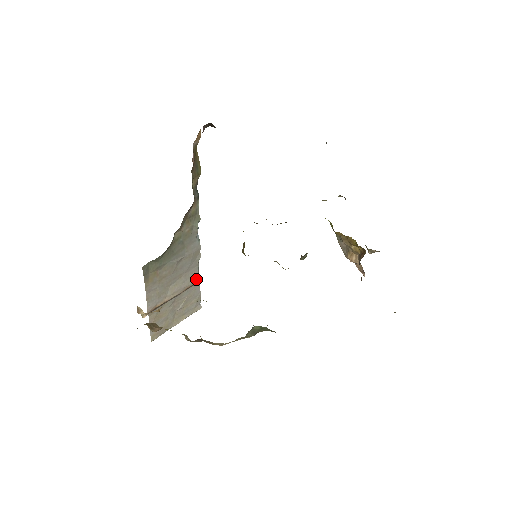
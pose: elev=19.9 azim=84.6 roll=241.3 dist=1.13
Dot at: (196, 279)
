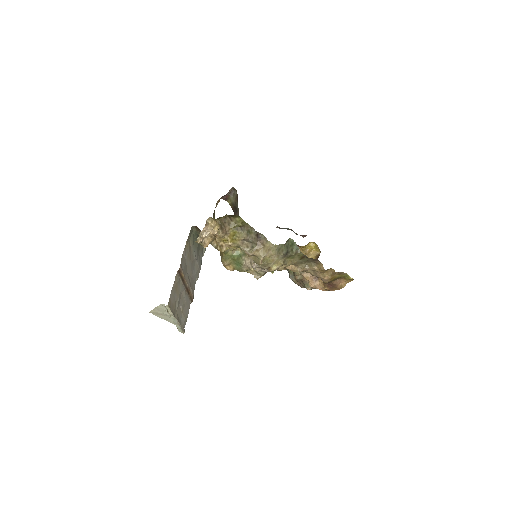
Dot at: (193, 293)
